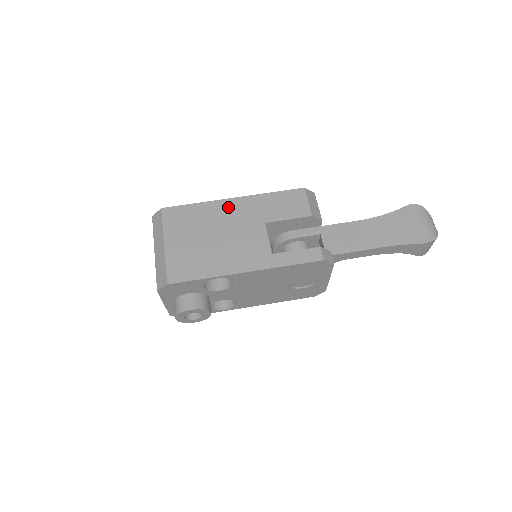
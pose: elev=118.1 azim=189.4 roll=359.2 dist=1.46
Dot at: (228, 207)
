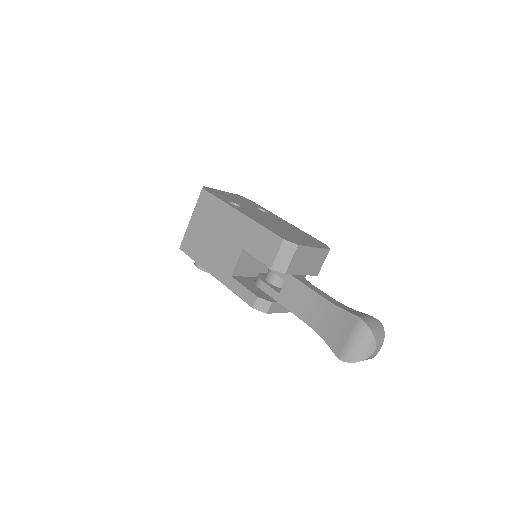
Dot at: (232, 217)
